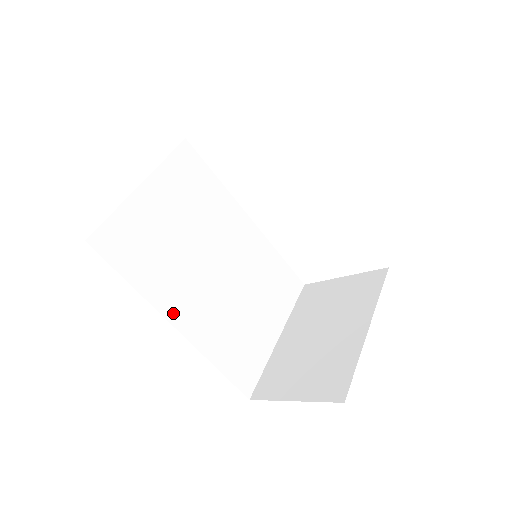
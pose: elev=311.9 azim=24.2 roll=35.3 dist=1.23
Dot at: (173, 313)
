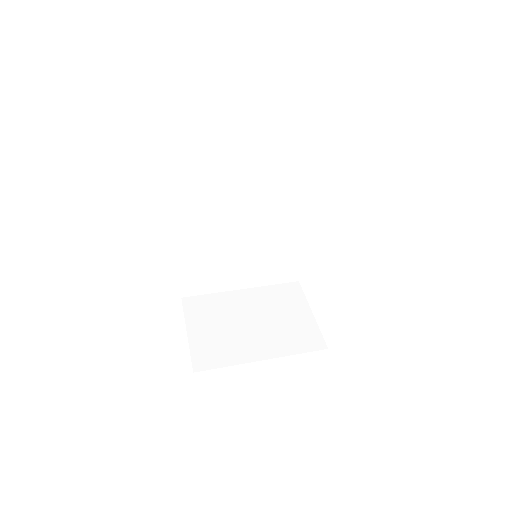
Dot at: (183, 222)
